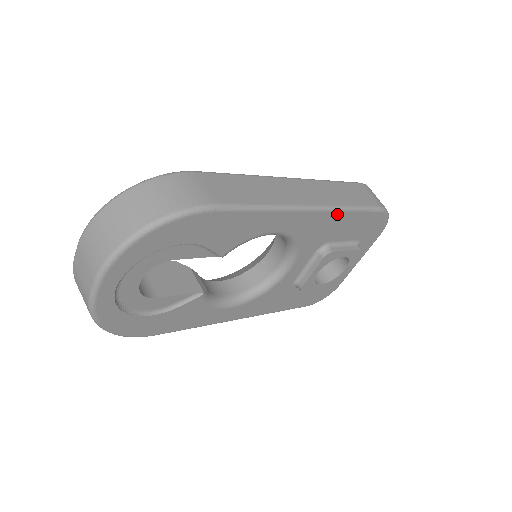
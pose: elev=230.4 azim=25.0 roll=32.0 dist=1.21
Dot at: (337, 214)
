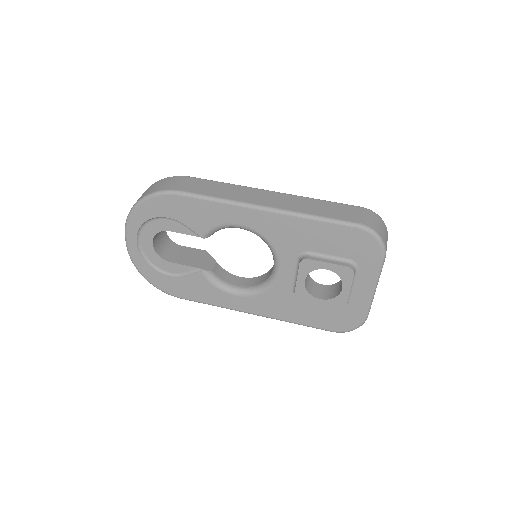
Dot at: (298, 219)
